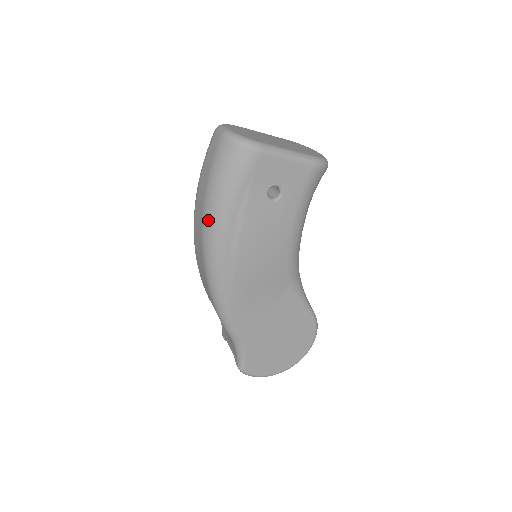
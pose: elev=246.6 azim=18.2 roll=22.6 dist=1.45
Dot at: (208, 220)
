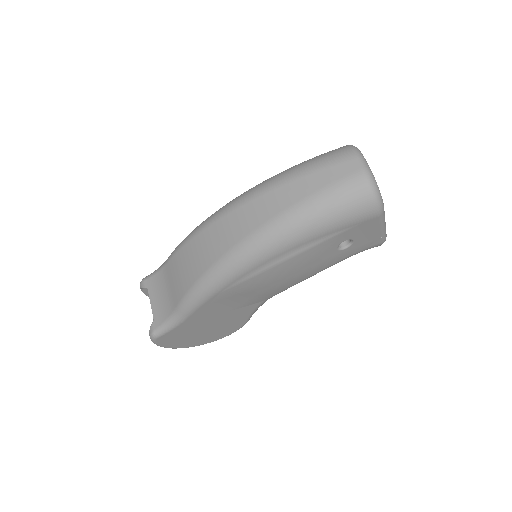
Dot at: (283, 226)
